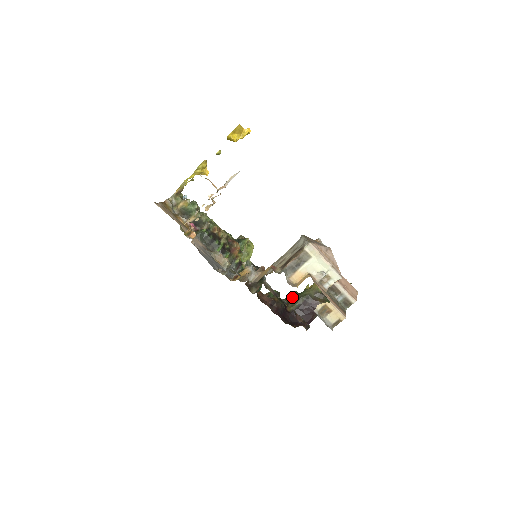
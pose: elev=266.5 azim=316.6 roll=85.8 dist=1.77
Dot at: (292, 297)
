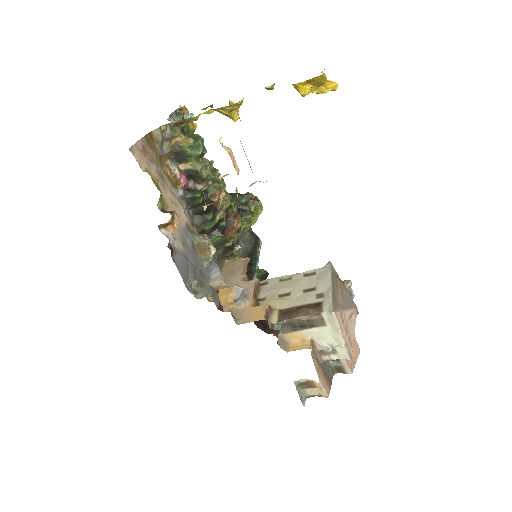
Dot at: occluded
